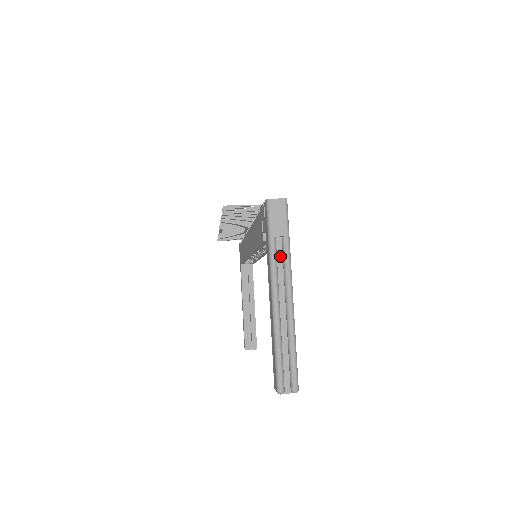
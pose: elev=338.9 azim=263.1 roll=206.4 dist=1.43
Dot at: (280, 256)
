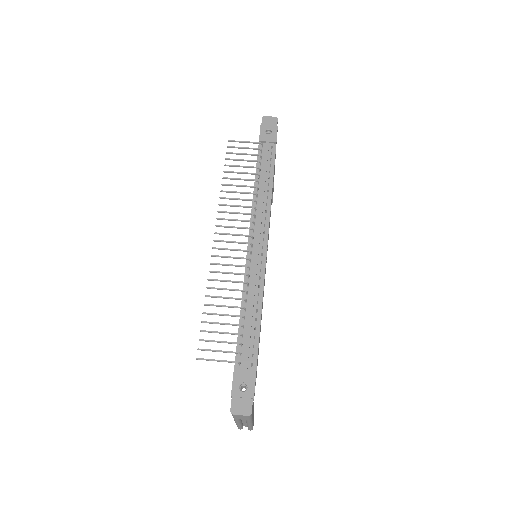
Dot at: occluded
